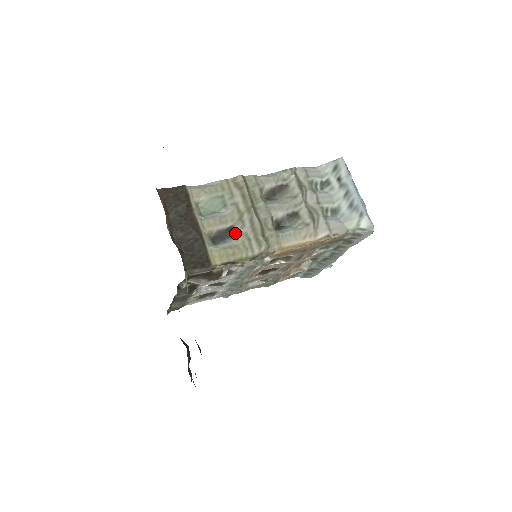
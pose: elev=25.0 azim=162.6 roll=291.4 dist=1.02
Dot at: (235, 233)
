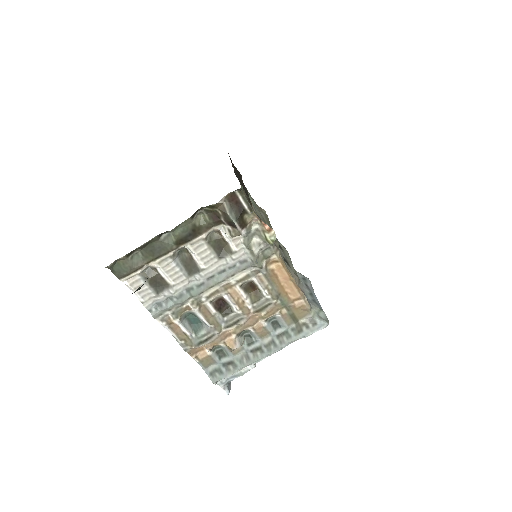
Dot at: occluded
